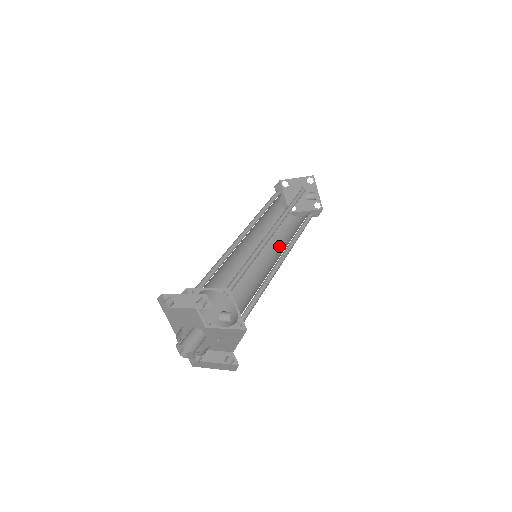
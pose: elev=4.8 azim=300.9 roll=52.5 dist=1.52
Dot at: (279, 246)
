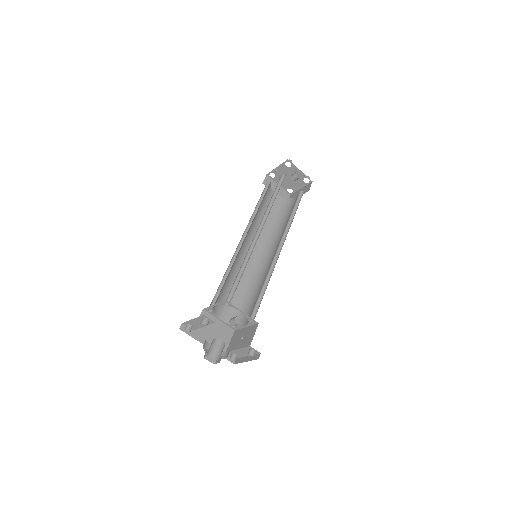
Dot at: (280, 235)
